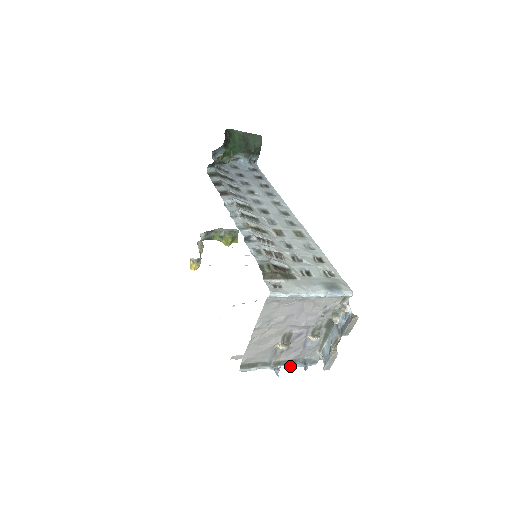
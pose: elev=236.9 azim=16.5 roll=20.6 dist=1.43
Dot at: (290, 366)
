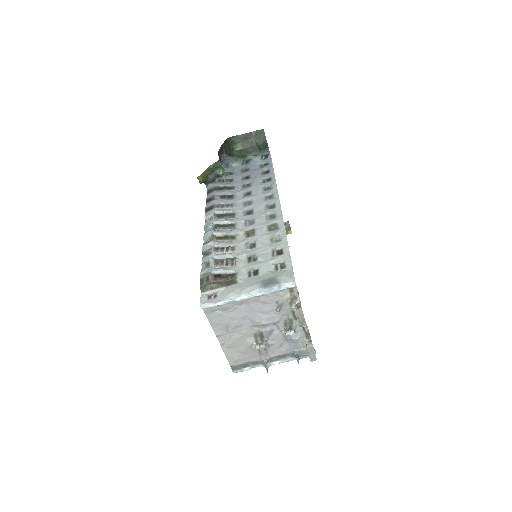
Dot at: (285, 361)
